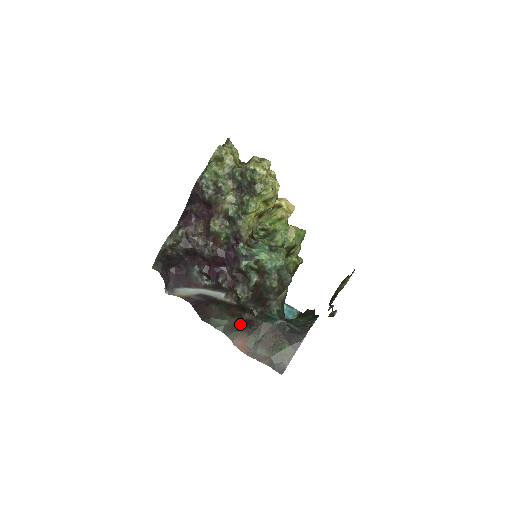
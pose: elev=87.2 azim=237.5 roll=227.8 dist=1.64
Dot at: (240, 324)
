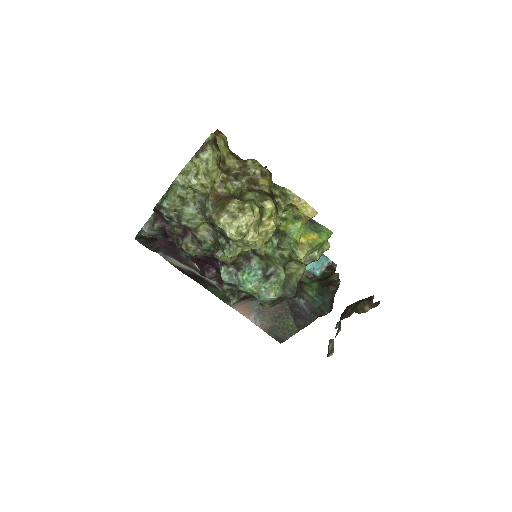
Dot at: occluded
